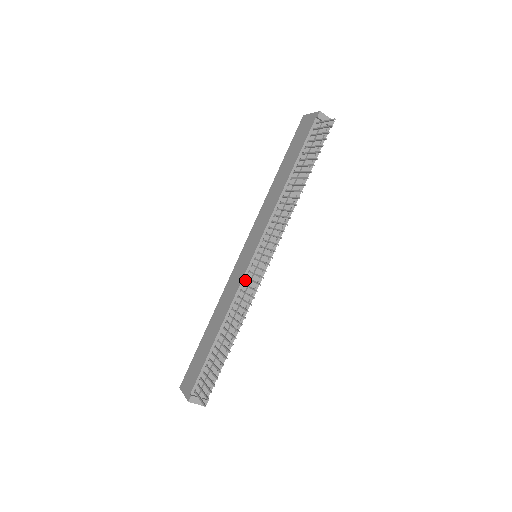
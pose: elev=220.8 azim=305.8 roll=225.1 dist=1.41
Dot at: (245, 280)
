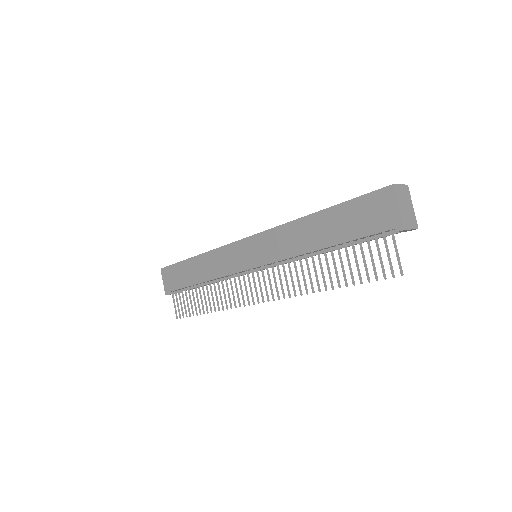
Dot at: (236, 273)
